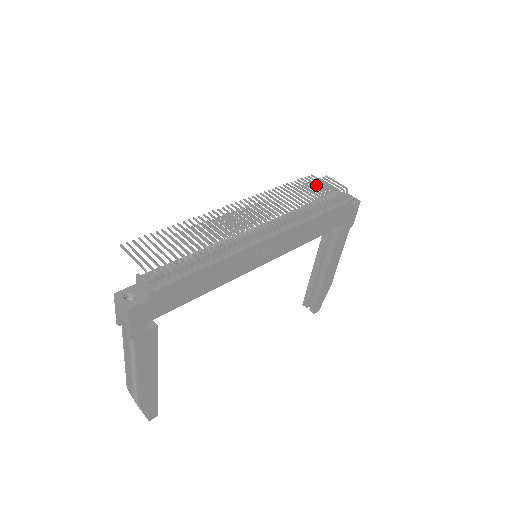
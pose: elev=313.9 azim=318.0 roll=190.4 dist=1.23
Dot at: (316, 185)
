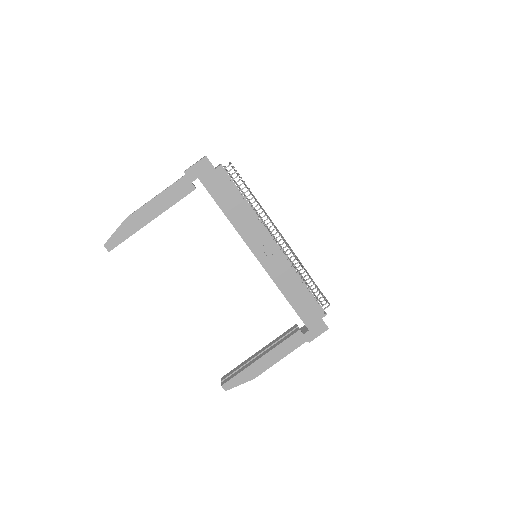
Dot at: (314, 295)
